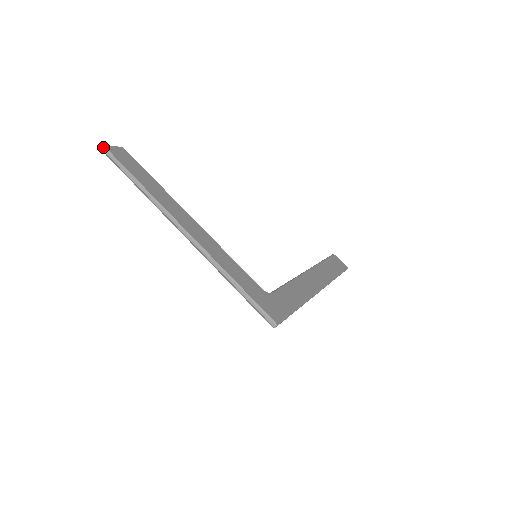
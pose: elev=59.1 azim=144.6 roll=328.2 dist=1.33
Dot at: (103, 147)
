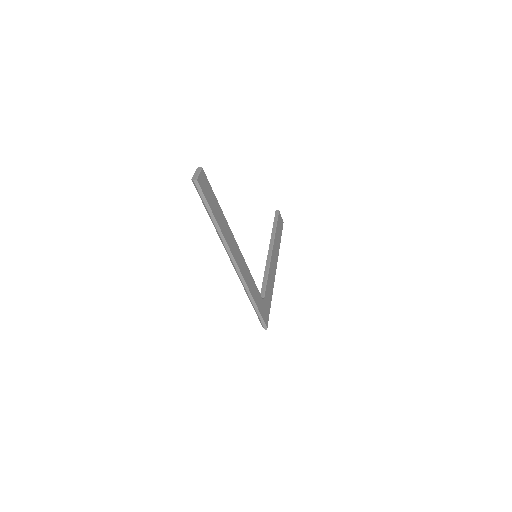
Dot at: (196, 181)
